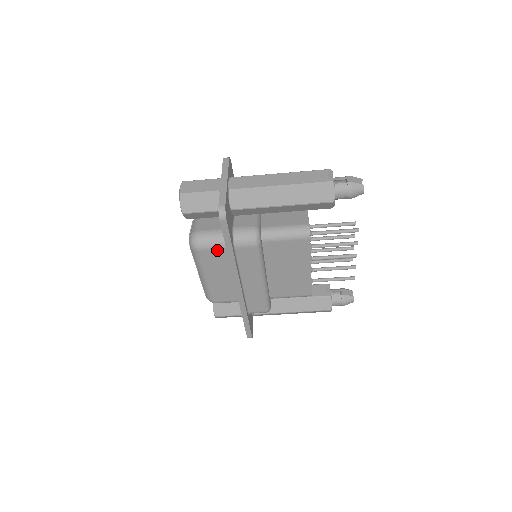
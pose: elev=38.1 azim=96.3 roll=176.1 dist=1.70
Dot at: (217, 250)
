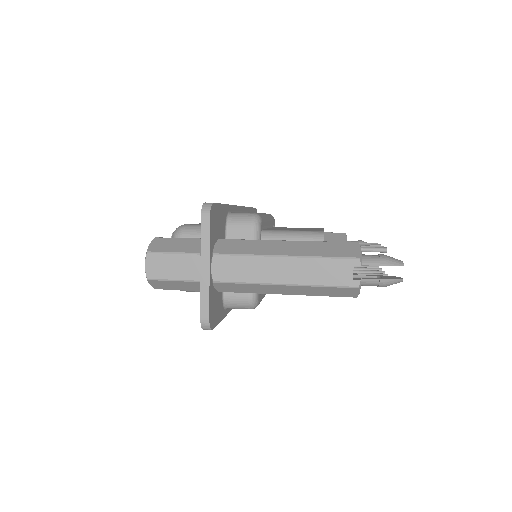
Dot at: occluded
